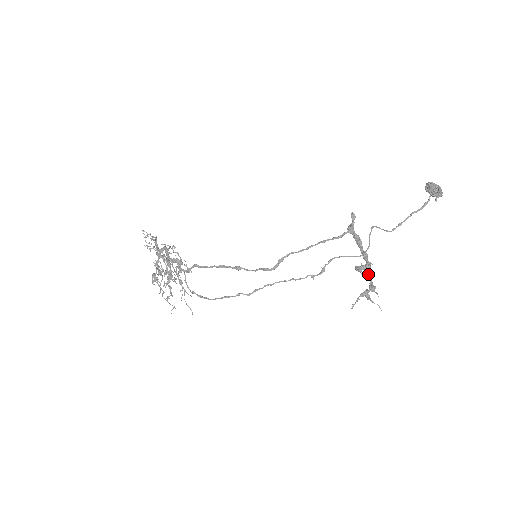
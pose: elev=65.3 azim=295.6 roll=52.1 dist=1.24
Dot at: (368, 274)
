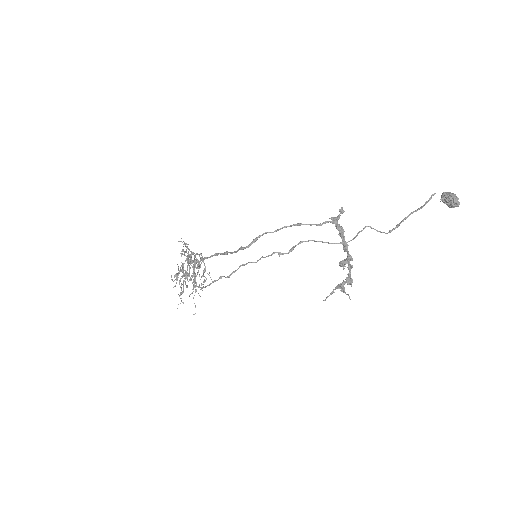
Dot at: occluded
